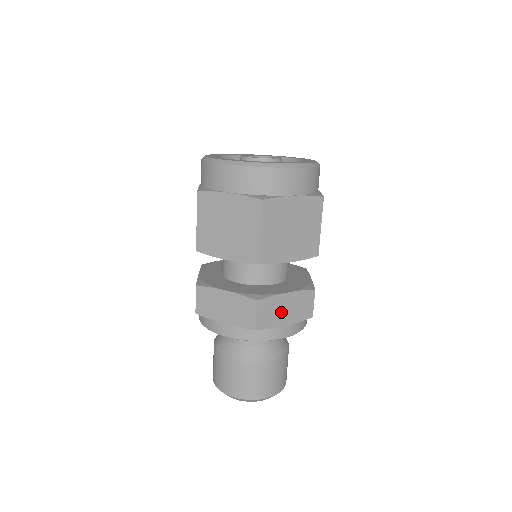
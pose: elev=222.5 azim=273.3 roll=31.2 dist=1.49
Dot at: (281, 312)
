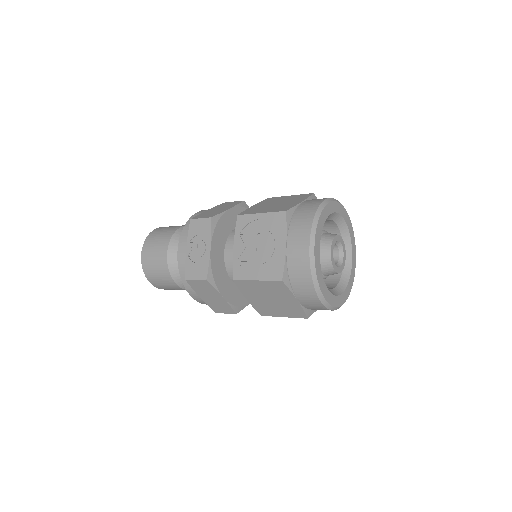
Dot at: occluded
